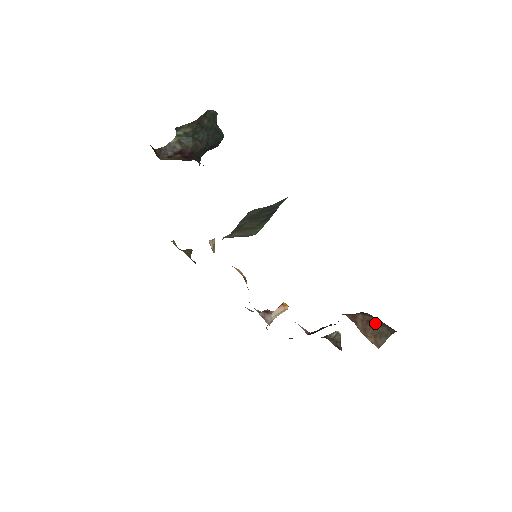
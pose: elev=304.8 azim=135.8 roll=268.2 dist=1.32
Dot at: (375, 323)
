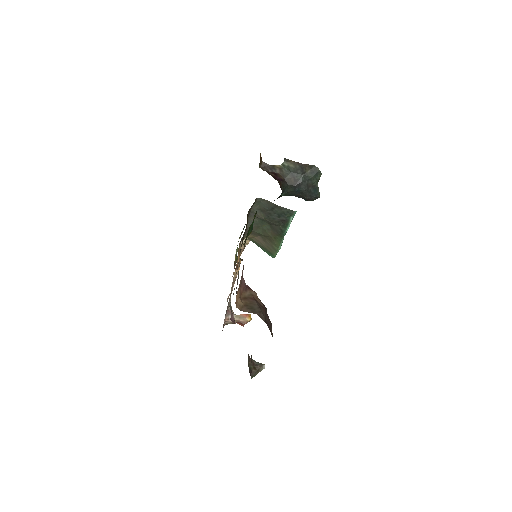
Dot at: (258, 304)
